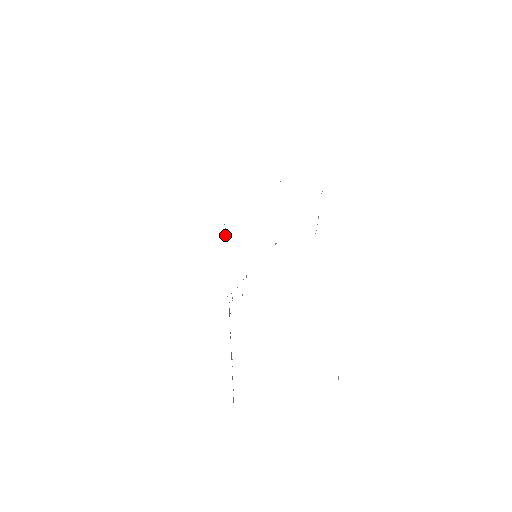
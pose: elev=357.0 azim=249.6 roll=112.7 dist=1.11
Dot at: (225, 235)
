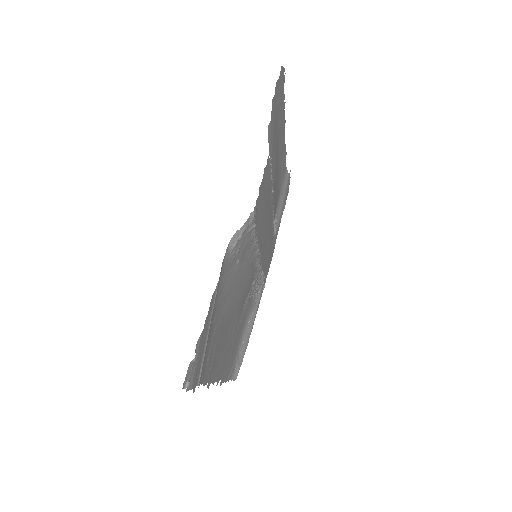
Dot at: (274, 229)
